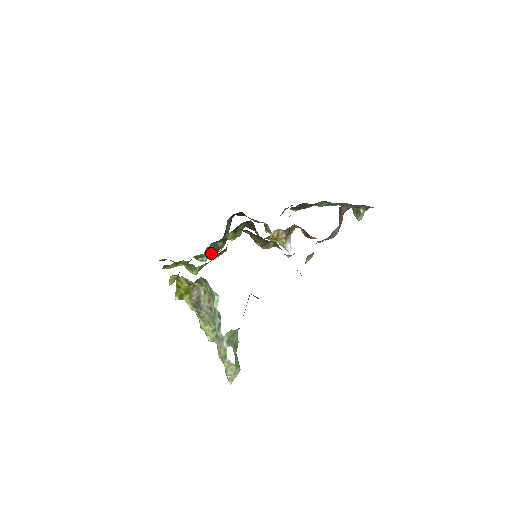
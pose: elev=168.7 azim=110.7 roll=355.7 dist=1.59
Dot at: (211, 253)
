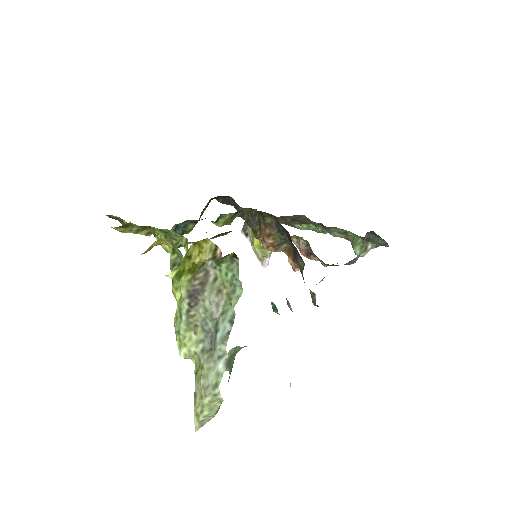
Dot at: occluded
